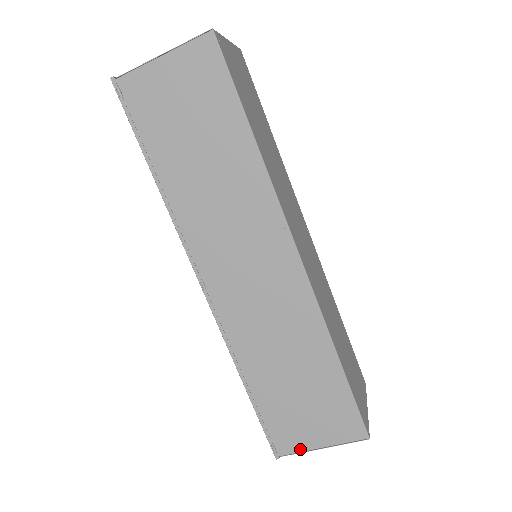
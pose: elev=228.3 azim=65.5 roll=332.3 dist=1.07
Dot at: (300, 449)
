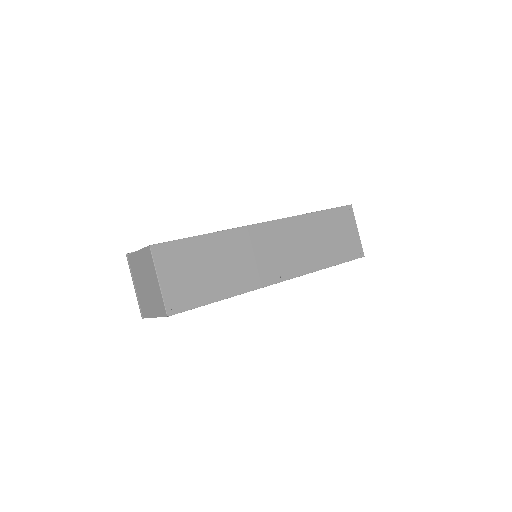
Dot at: occluded
